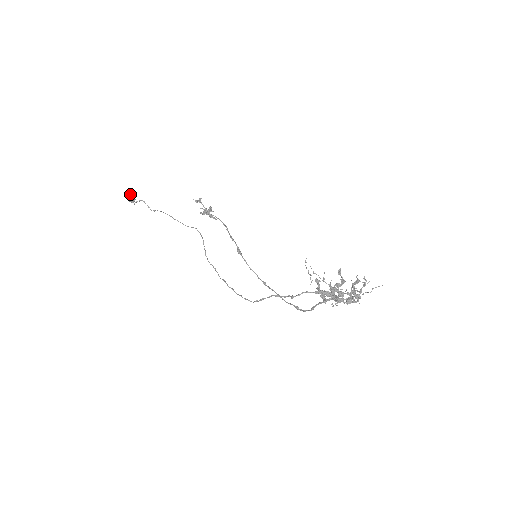
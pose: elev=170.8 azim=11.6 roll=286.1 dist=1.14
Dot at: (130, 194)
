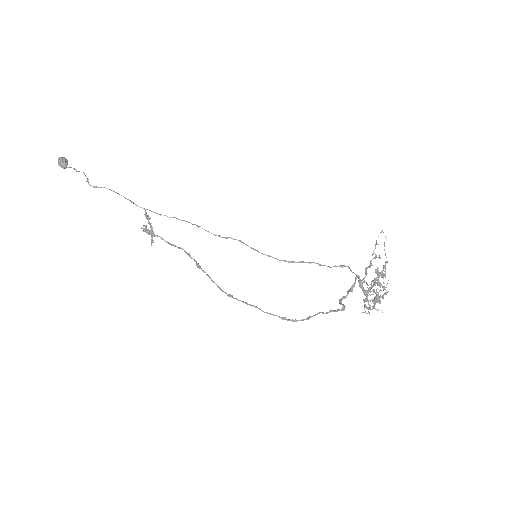
Dot at: occluded
